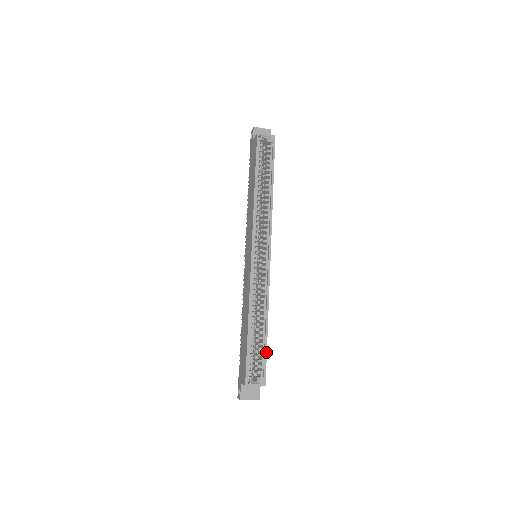
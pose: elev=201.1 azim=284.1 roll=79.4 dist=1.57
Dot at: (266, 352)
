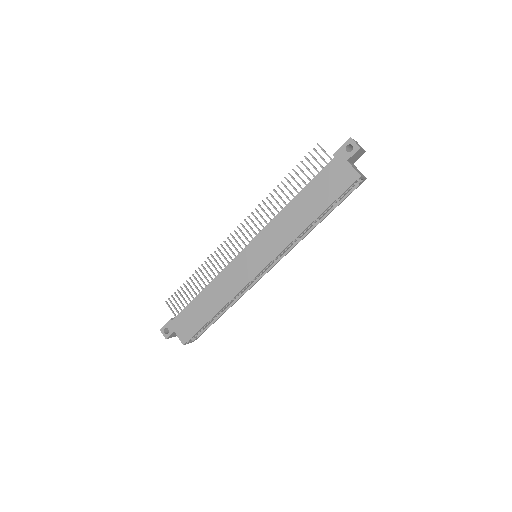
Dot at: occluded
